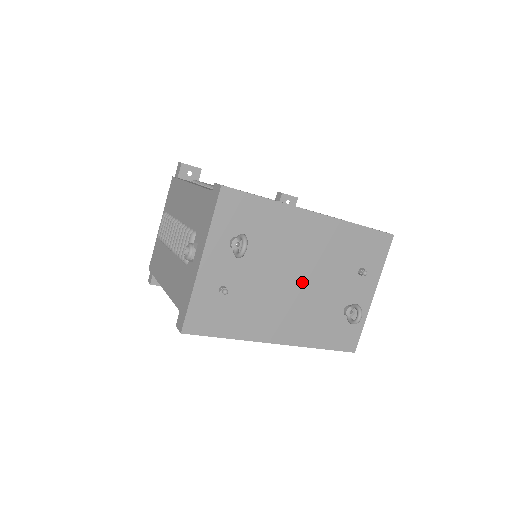
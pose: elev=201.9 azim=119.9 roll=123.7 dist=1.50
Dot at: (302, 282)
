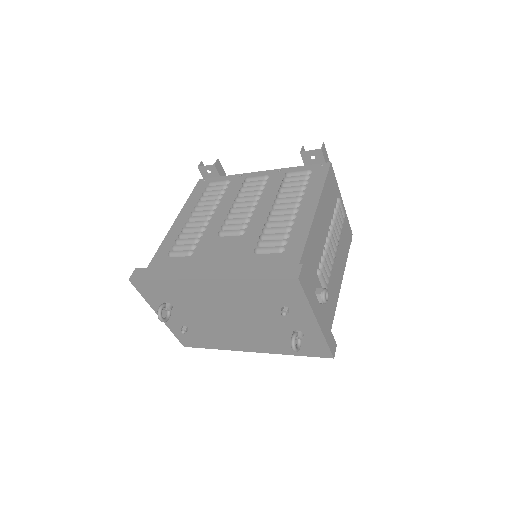
Dot at: (236, 320)
